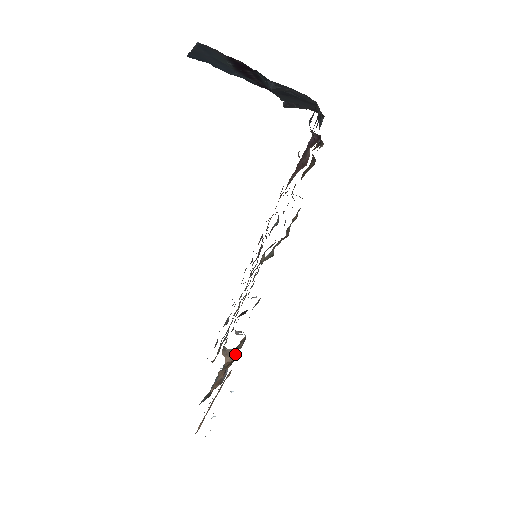
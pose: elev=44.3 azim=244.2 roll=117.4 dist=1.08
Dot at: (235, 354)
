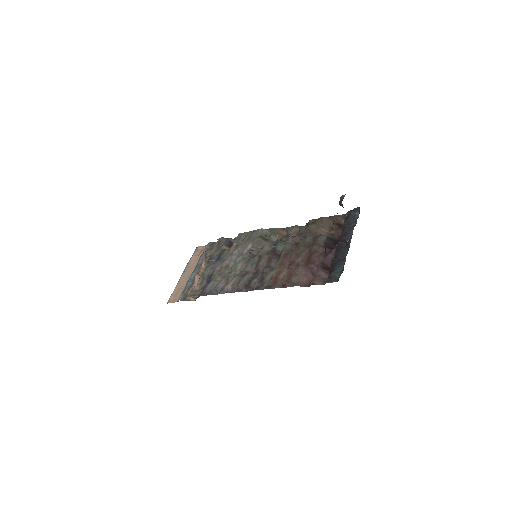
Dot at: occluded
